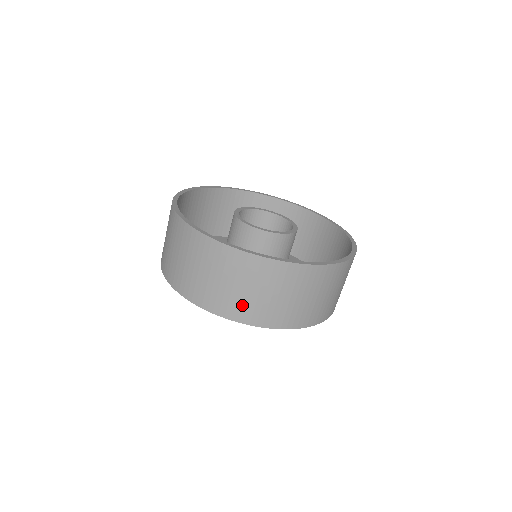
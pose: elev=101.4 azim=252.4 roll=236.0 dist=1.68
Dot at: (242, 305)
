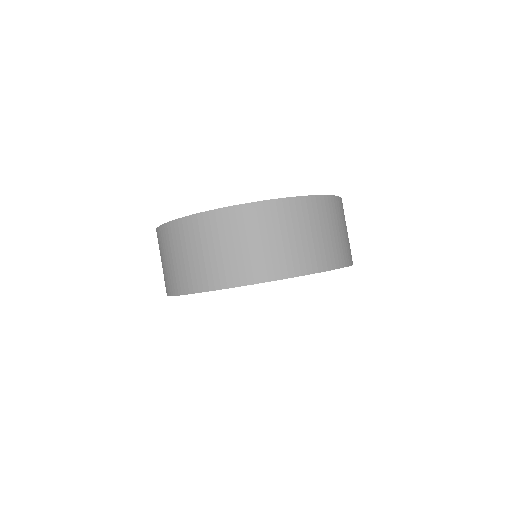
Dot at: (258, 261)
